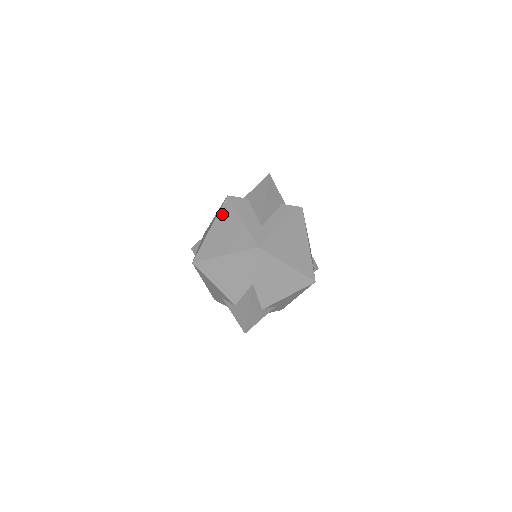
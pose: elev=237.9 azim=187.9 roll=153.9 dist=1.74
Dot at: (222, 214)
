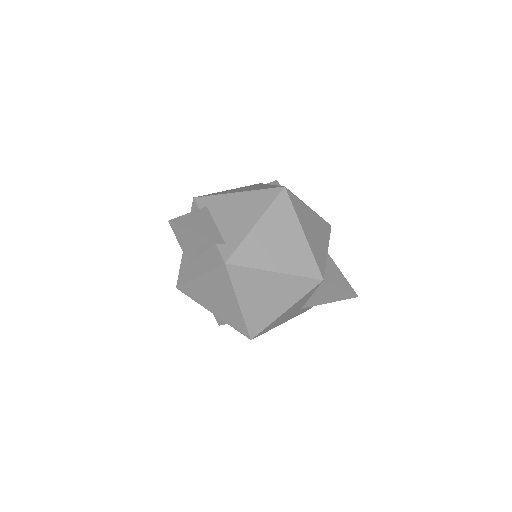
Dot at: occluded
